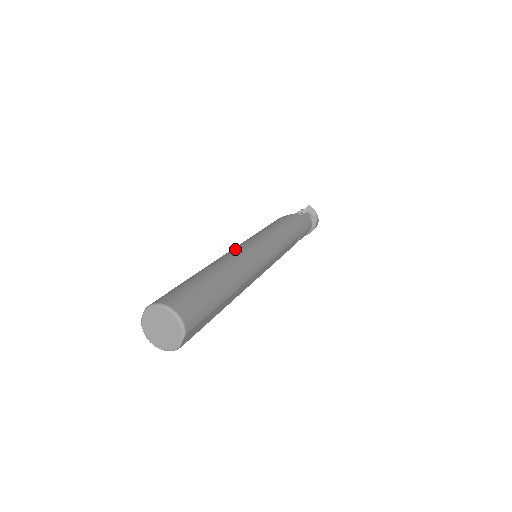
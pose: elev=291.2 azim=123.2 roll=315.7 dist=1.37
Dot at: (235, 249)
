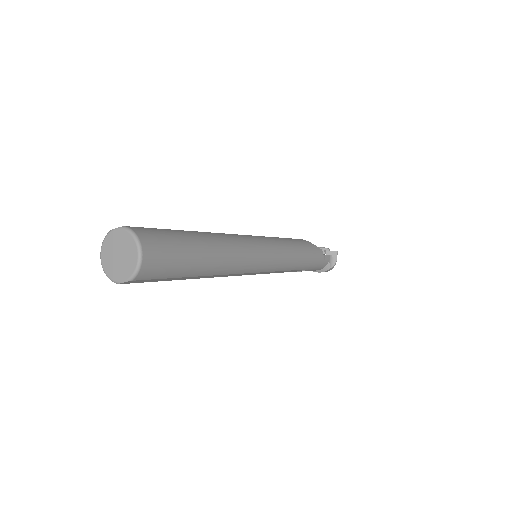
Dot at: (245, 238)
